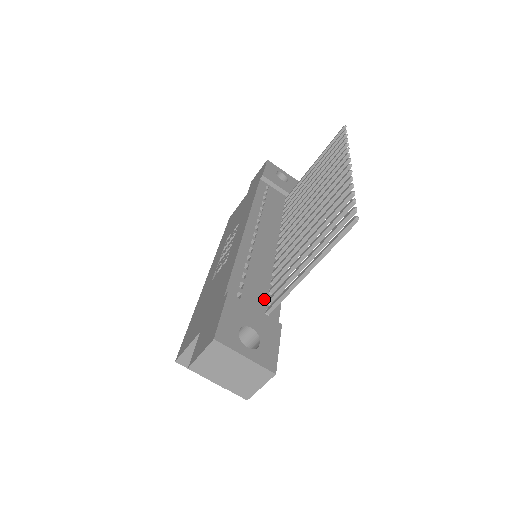
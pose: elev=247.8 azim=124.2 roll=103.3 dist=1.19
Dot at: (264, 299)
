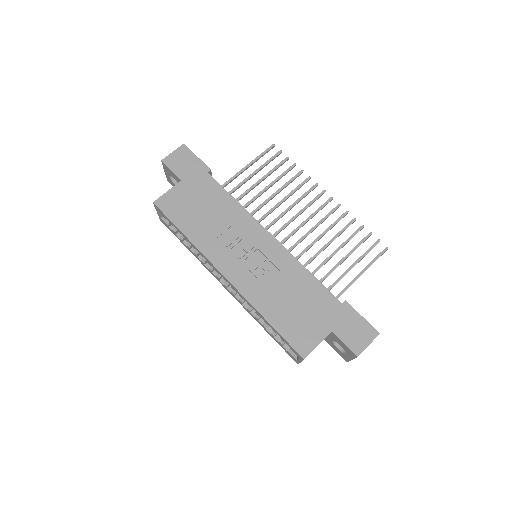
Dot at: occluded
